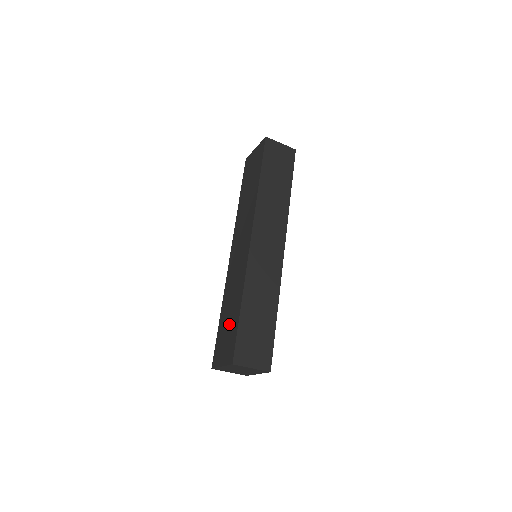
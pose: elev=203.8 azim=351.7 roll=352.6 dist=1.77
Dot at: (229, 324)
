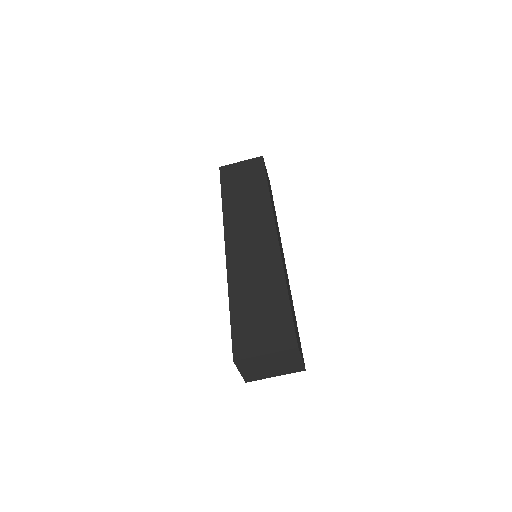
Dot at: (265, 310)
